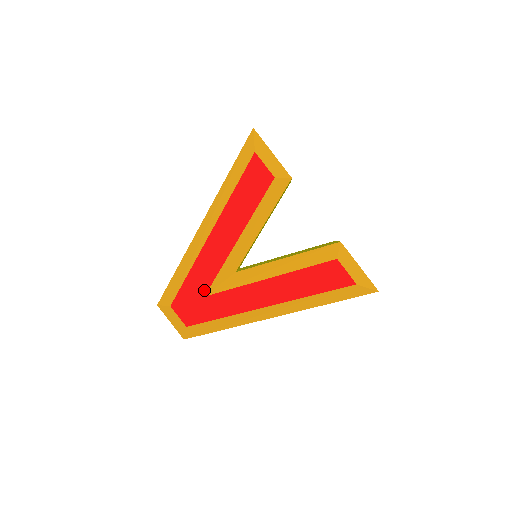
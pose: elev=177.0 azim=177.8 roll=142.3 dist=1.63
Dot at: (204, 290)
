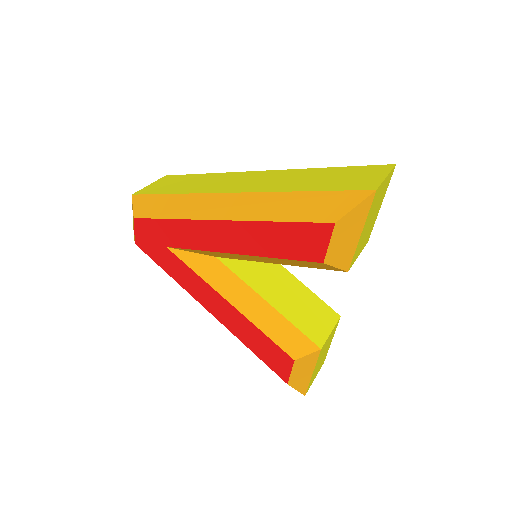
Dot at: (170, 243)
